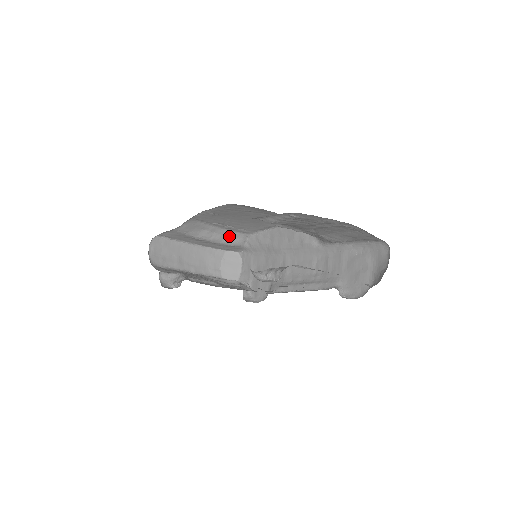
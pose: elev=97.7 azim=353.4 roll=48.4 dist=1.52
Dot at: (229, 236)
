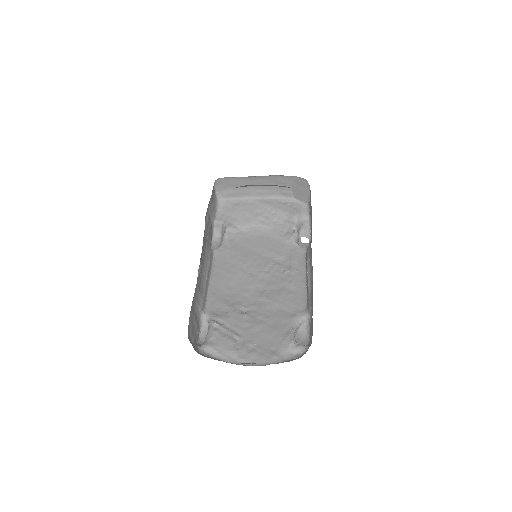
Dot at: (277, 185)
